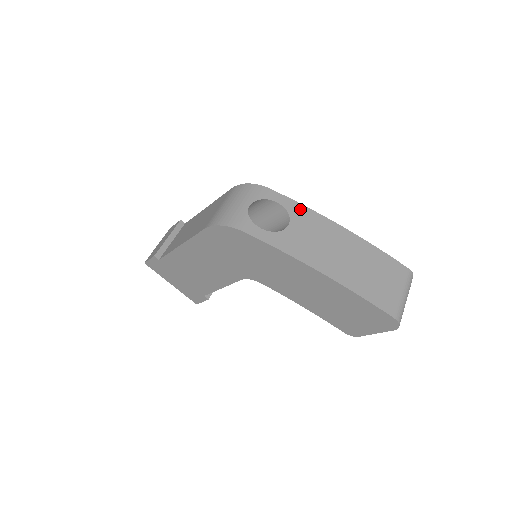
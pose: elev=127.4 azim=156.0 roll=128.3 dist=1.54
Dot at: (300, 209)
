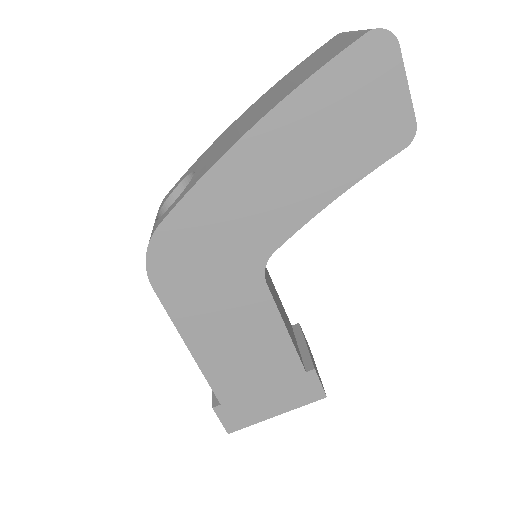
Dot at: (198, 161)
